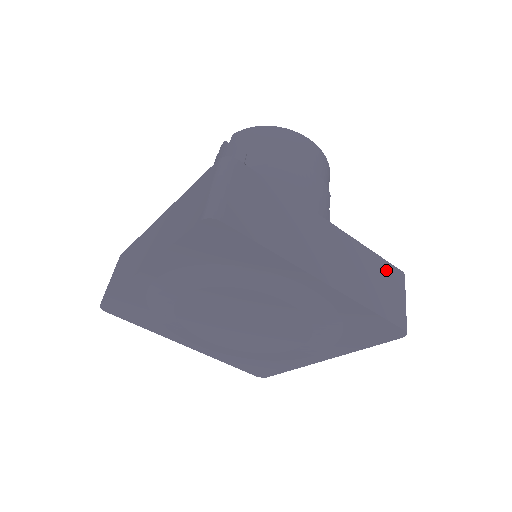
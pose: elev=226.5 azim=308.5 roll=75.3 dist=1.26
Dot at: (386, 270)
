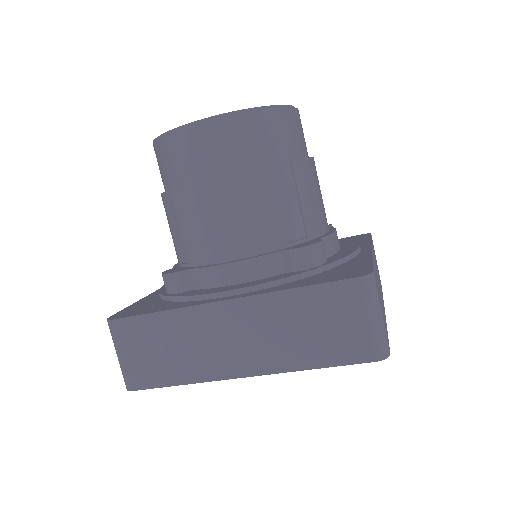
Dot at: (327, 298)
